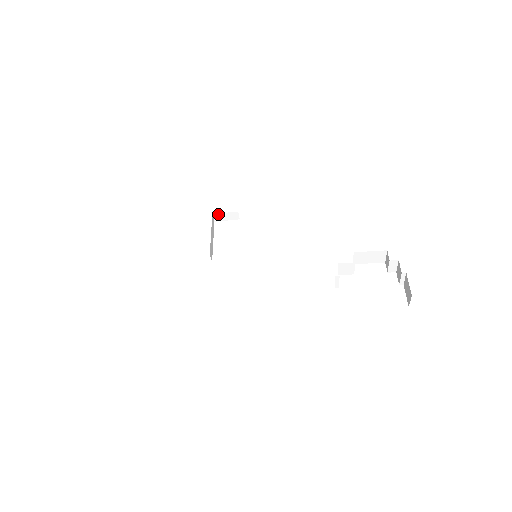
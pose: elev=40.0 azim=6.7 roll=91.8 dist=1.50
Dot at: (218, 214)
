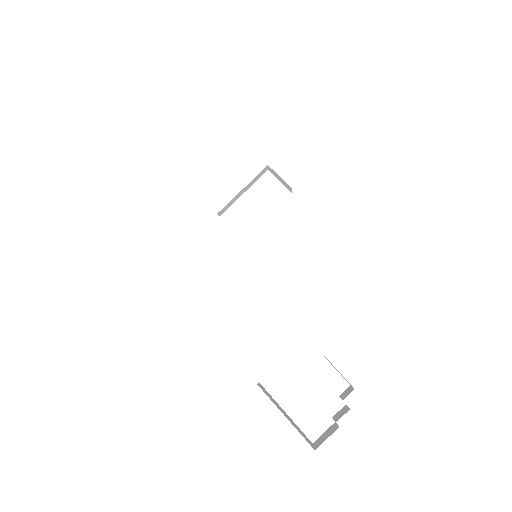
Dot at: (273, 170)
